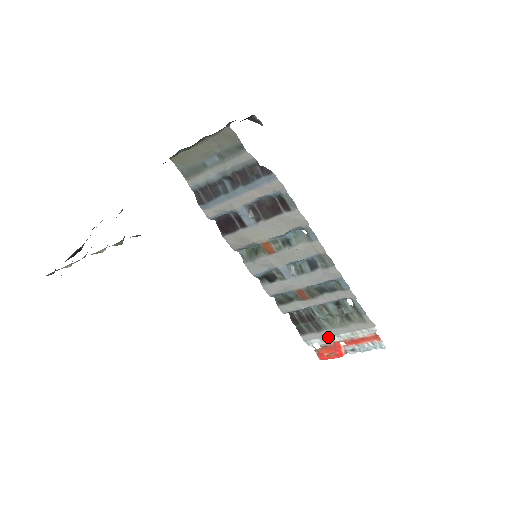
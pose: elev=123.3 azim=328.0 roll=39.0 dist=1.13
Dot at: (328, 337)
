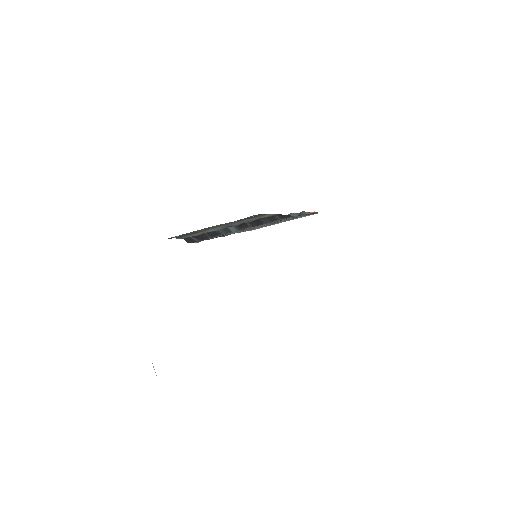
Dot at: (273, 224)
